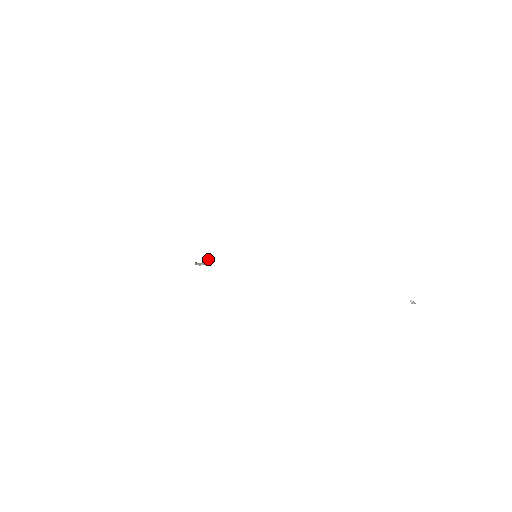
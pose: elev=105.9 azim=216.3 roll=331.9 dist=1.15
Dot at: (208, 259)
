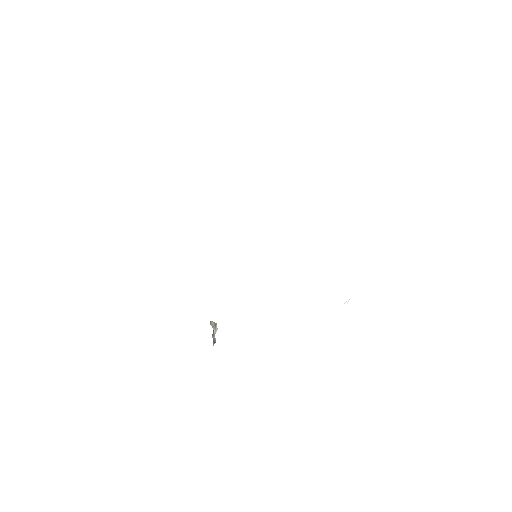
Dot at: occluded
